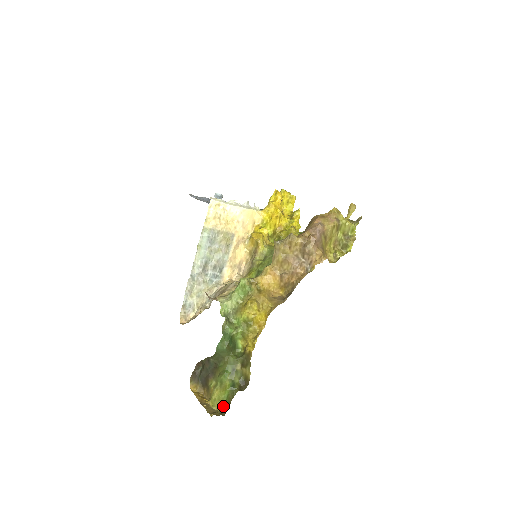
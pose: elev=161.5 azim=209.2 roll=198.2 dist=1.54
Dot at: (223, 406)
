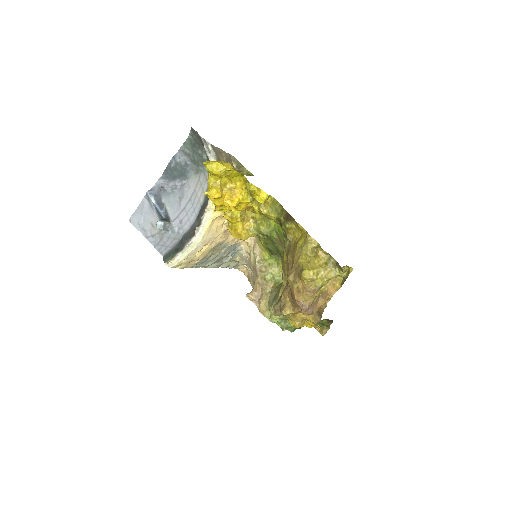
Dot at: occluded
